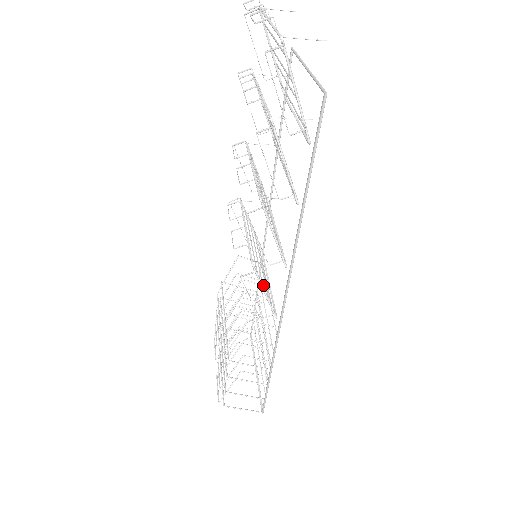
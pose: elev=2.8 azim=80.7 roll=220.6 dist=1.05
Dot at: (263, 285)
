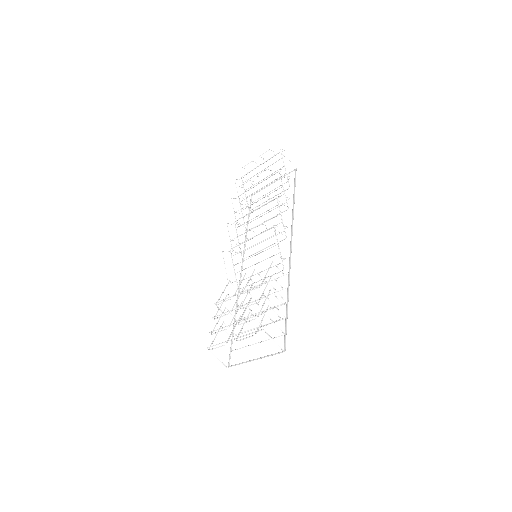
Dot at: occluded
